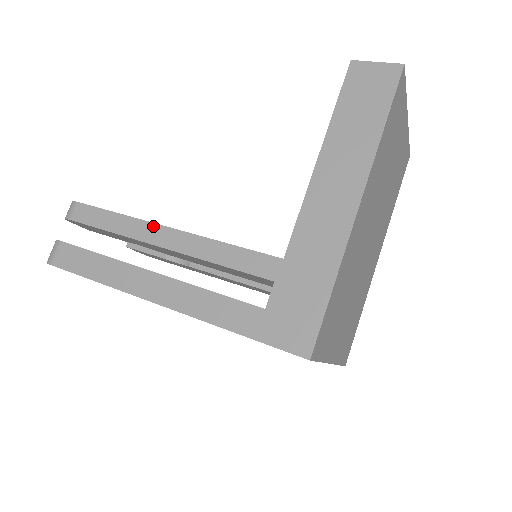
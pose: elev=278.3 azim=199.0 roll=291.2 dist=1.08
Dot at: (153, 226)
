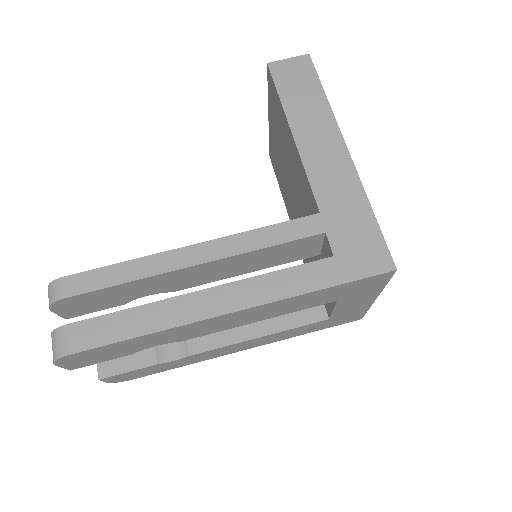
Dot at: (175, 252)
